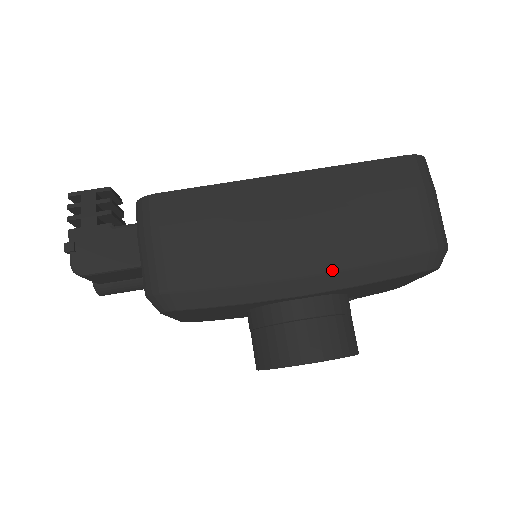
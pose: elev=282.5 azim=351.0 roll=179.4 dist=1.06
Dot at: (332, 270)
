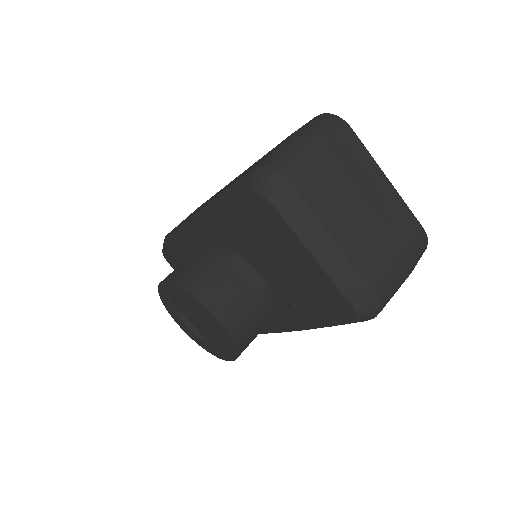
Dot at: (207, 205)
